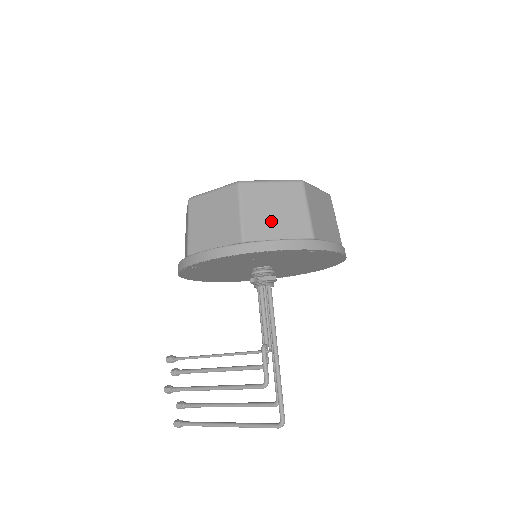
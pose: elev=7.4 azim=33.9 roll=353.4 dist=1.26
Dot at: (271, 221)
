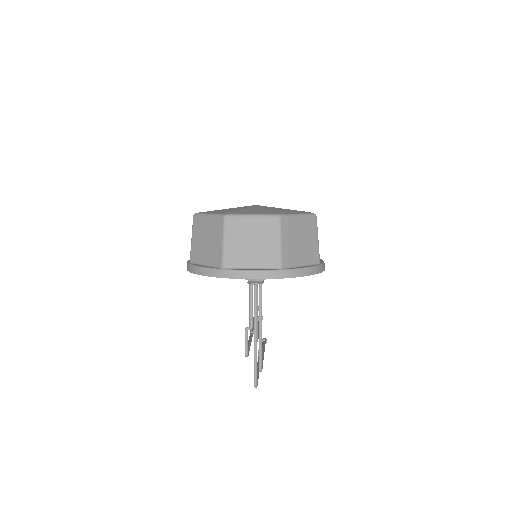
Dot at: (203, 249)
